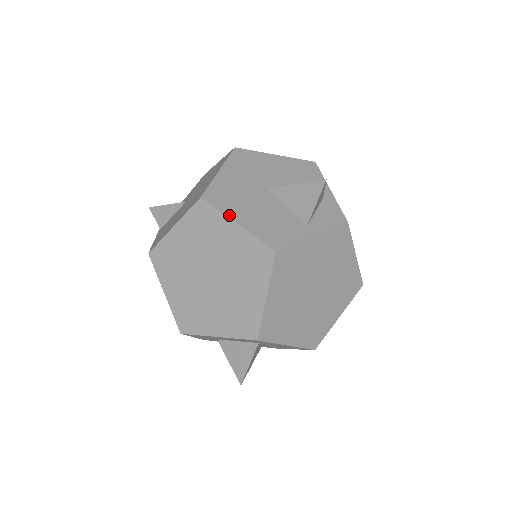
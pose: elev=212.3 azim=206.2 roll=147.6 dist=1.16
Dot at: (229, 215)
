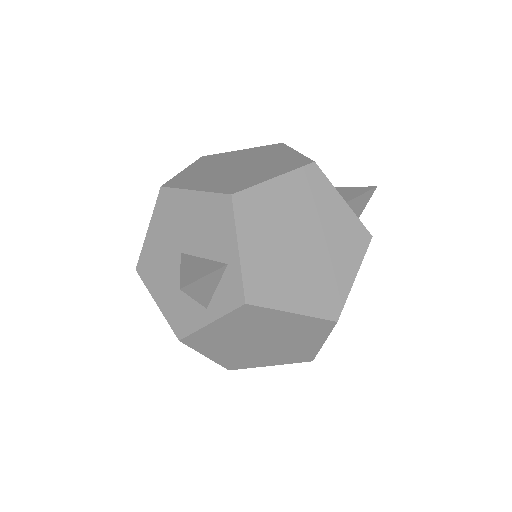
Dot at: (152, 293)
